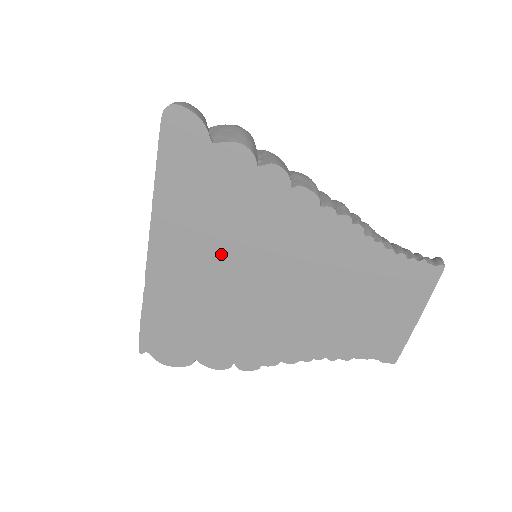
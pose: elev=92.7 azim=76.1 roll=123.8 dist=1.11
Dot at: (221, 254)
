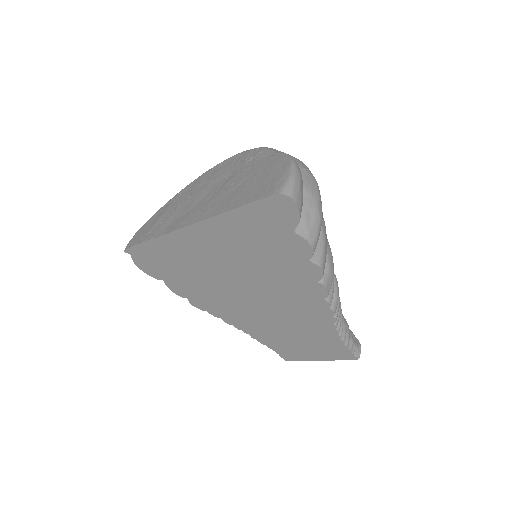
Dot at: (237, 265)
